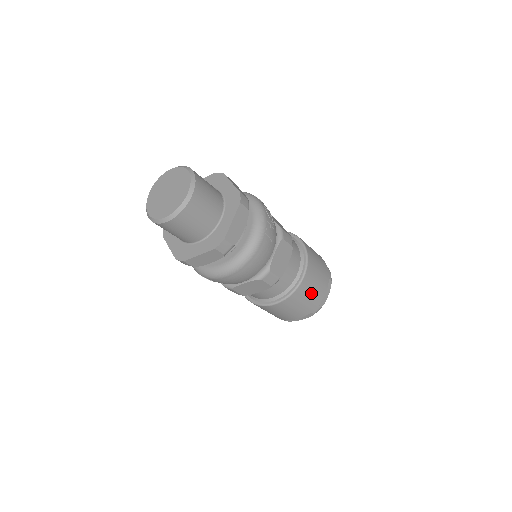
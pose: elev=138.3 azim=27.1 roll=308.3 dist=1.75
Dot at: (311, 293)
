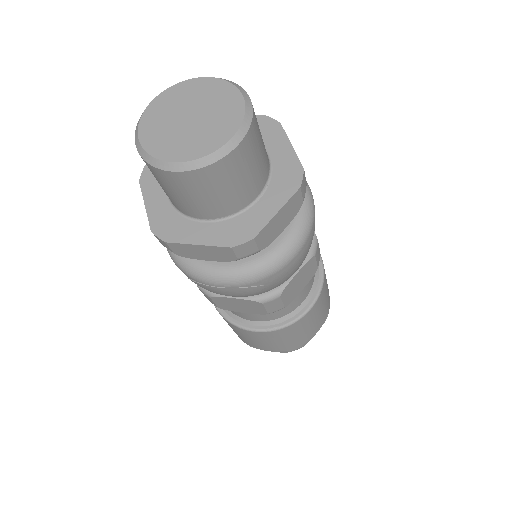
Dot at: occluded
